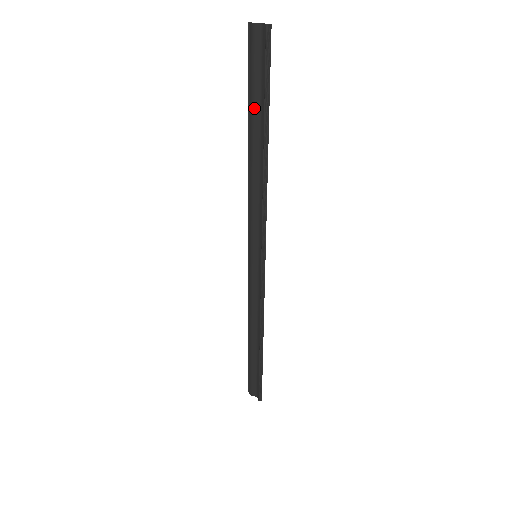
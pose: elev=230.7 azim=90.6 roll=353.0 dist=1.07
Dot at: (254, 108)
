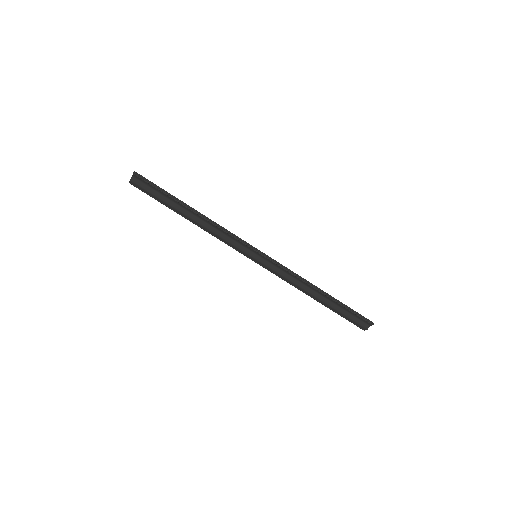
Dot at: (169, 204)
